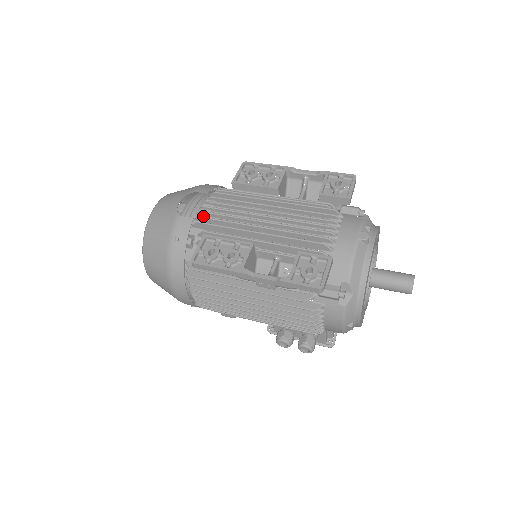
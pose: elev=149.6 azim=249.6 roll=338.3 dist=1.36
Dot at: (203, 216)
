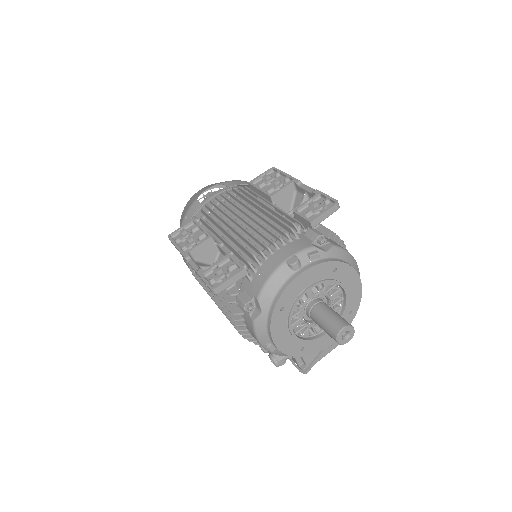
Dot at: (212, 205)
